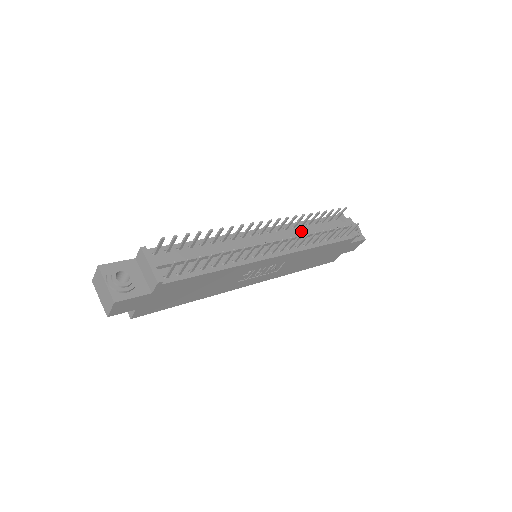
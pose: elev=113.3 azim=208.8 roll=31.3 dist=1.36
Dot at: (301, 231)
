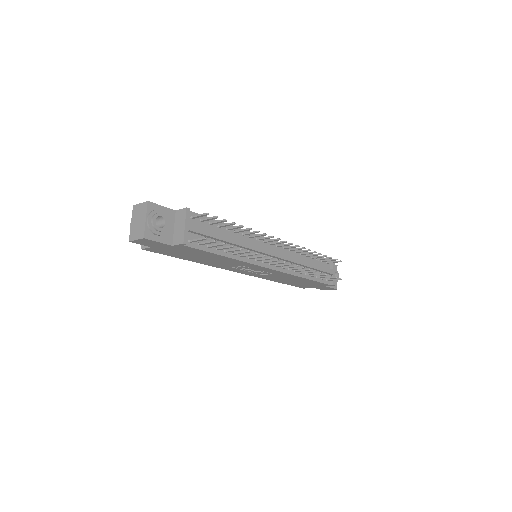
Dot at: (299, 259)
